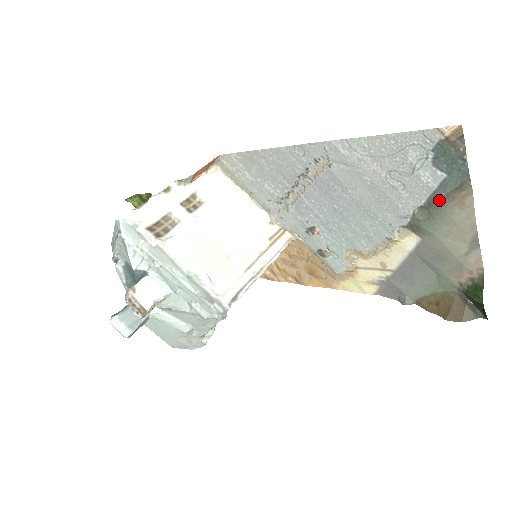
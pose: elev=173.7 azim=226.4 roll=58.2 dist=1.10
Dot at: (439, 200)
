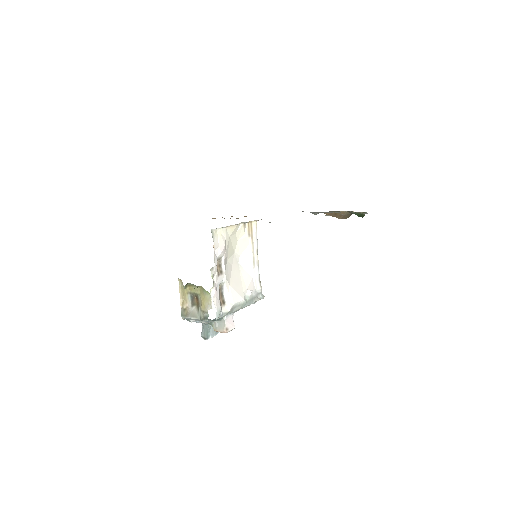
Dot at: occluded
